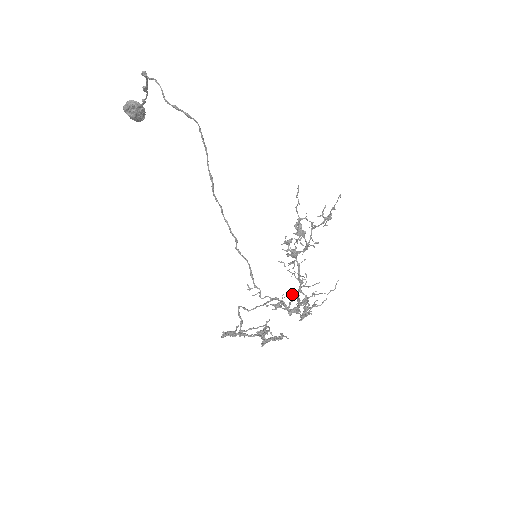
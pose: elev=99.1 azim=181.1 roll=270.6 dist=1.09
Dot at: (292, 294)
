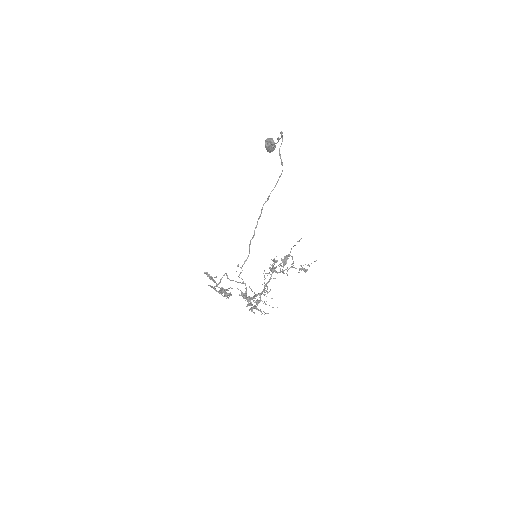
Dot at: occluded
